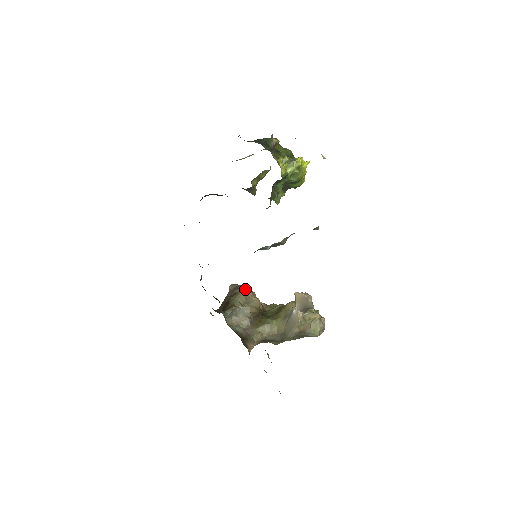
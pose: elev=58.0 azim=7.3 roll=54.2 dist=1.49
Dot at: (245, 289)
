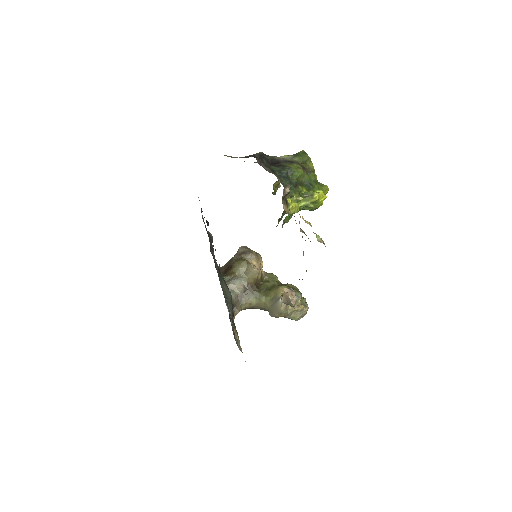
Dot at: (251, 256)
